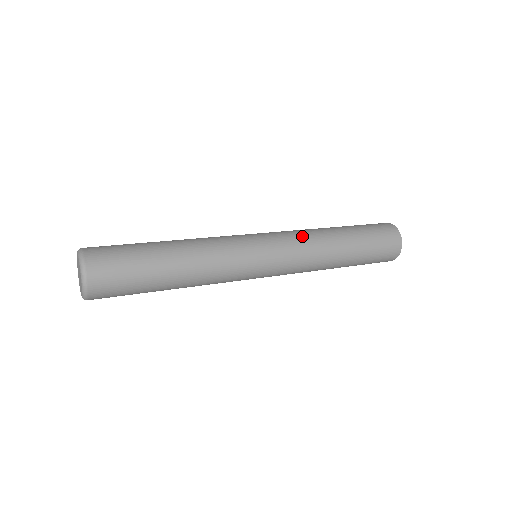
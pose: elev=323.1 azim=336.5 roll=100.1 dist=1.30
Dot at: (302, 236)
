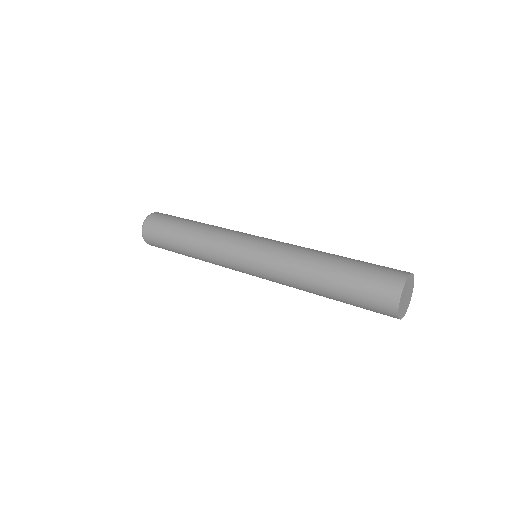
Dot at: (286, 252)
